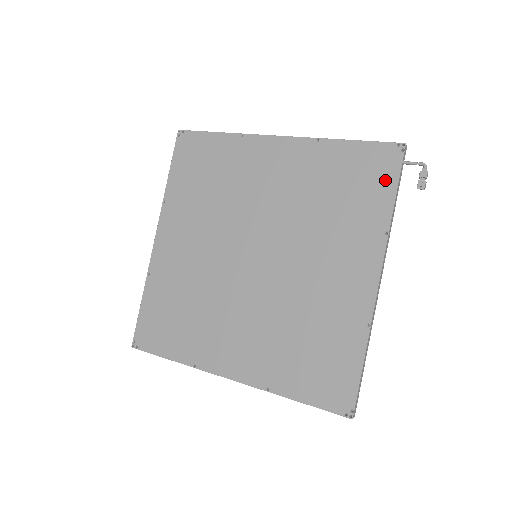
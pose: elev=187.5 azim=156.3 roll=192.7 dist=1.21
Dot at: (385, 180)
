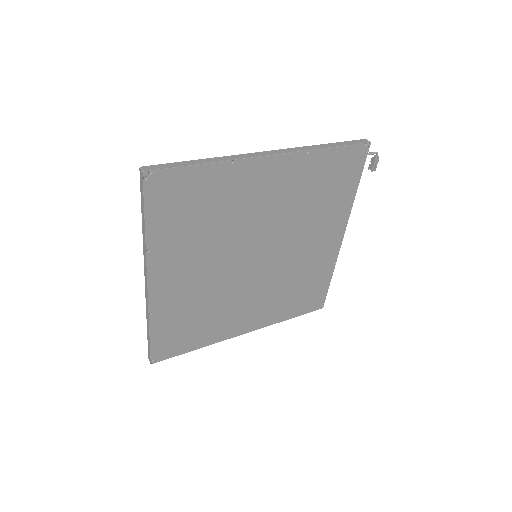
Dot at: (354, 173)
